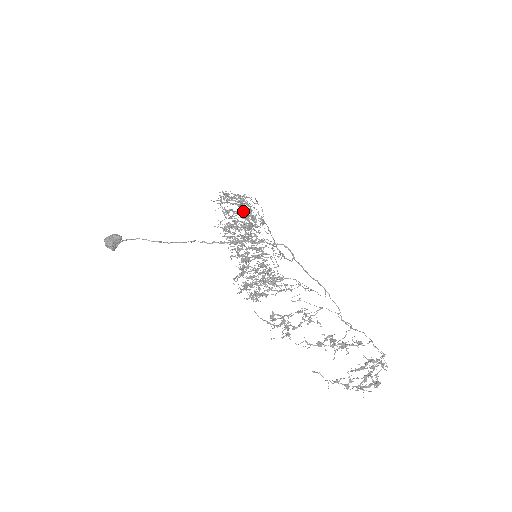
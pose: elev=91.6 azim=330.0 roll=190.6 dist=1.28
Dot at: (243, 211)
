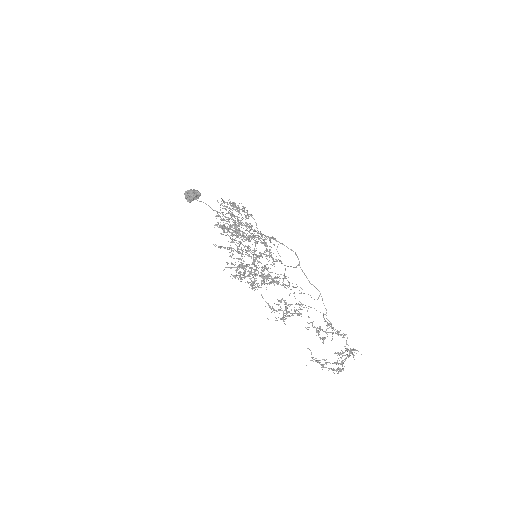
Dot at: (229, 221)
